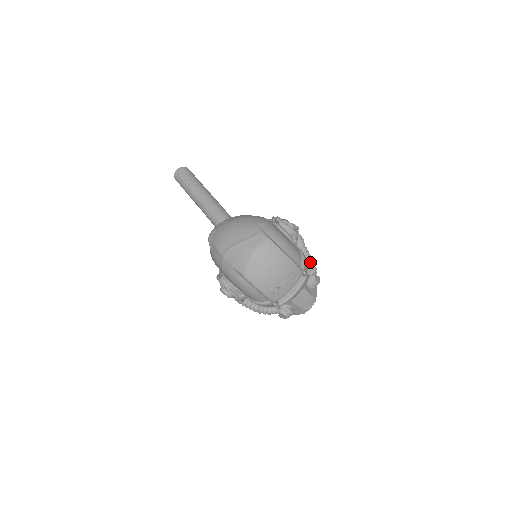
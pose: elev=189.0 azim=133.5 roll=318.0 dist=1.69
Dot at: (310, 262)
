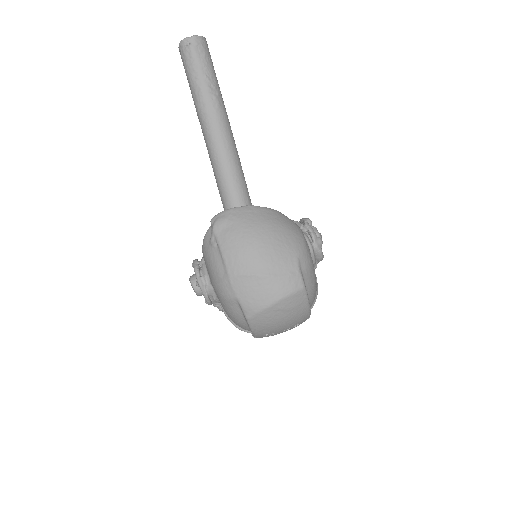
Dot at: occluded
